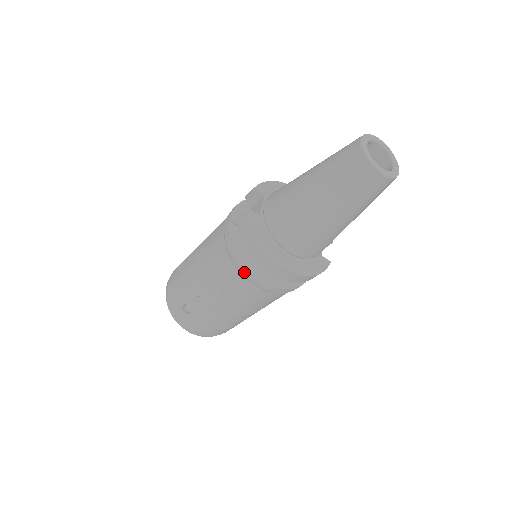
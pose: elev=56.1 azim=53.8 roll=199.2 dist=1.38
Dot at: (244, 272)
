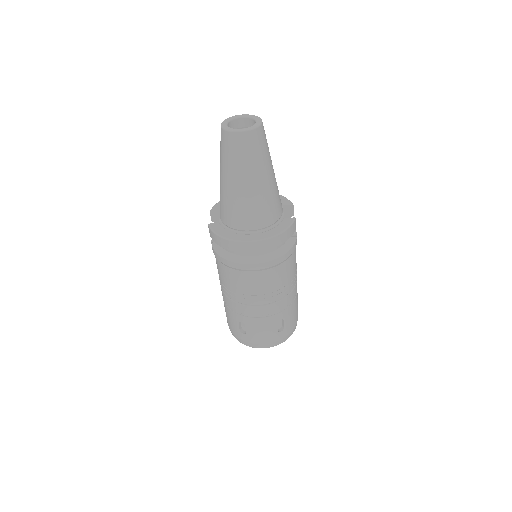
Dot at: (237, 267)
